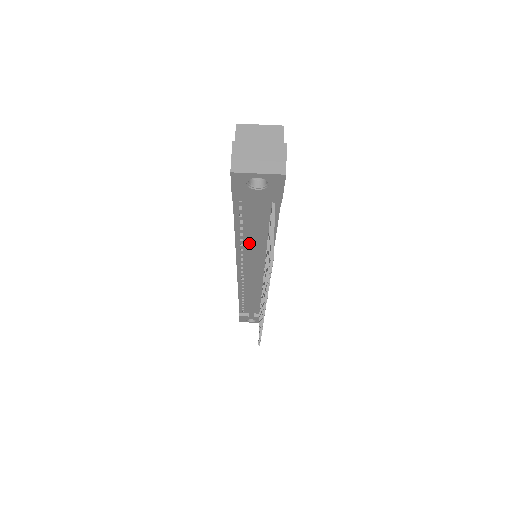
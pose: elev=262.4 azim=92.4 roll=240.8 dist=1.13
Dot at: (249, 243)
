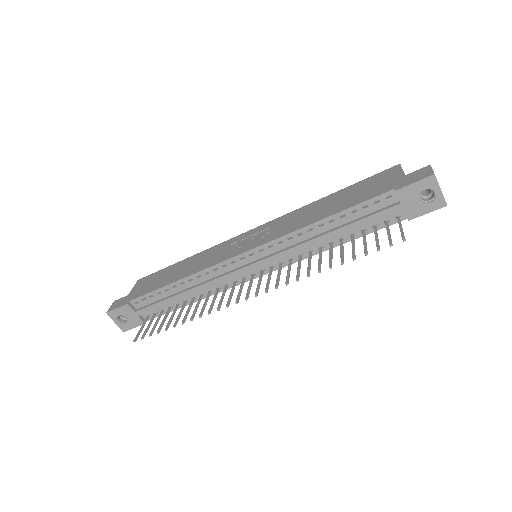
Dot at: (318, 233)
